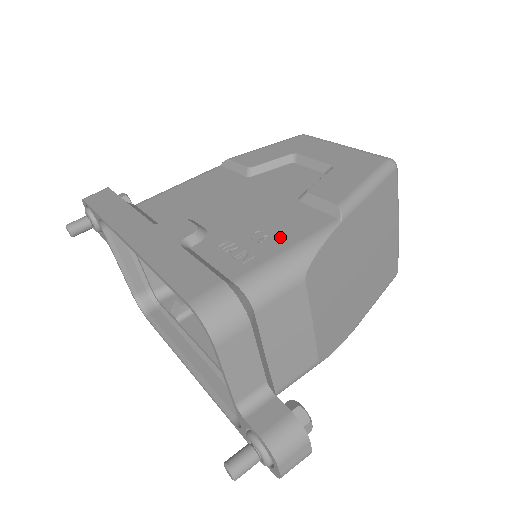
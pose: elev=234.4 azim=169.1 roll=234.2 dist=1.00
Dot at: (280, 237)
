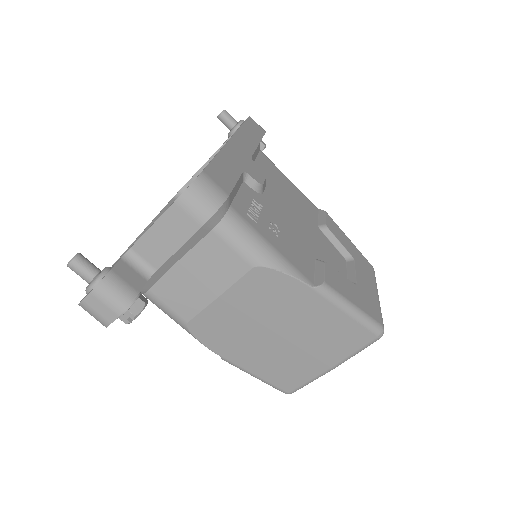
Dot at: (280, 242)
